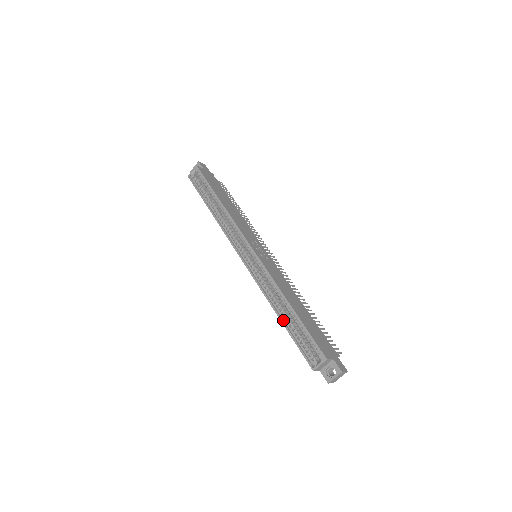
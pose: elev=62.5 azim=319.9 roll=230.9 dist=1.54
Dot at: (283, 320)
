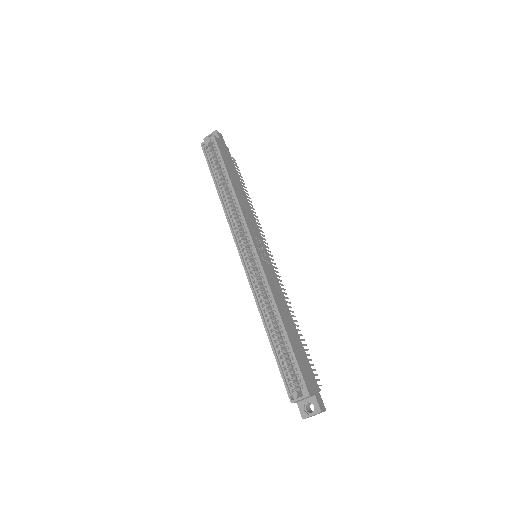
Dot at: (271, 338)
